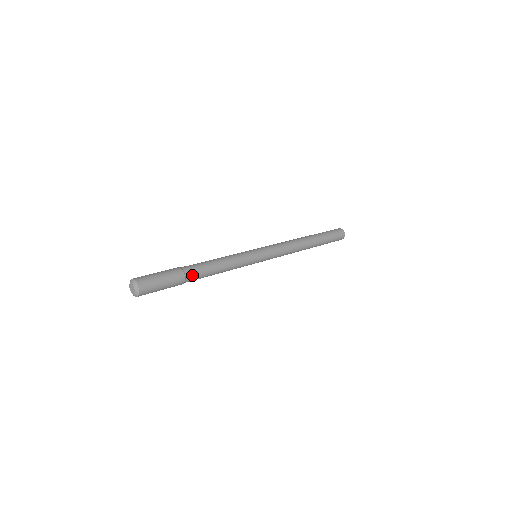
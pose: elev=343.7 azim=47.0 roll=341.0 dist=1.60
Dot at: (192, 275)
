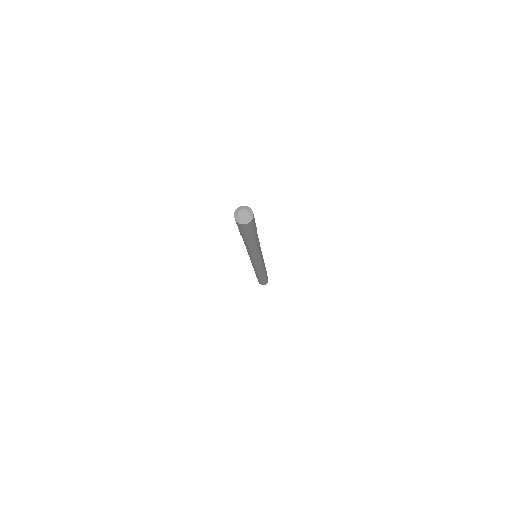
Dot at: (257, 234)
